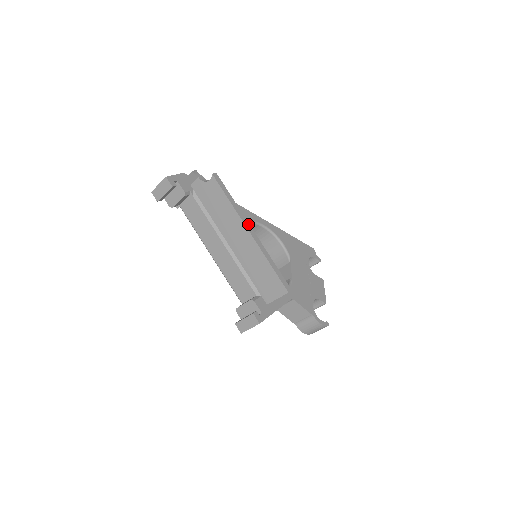
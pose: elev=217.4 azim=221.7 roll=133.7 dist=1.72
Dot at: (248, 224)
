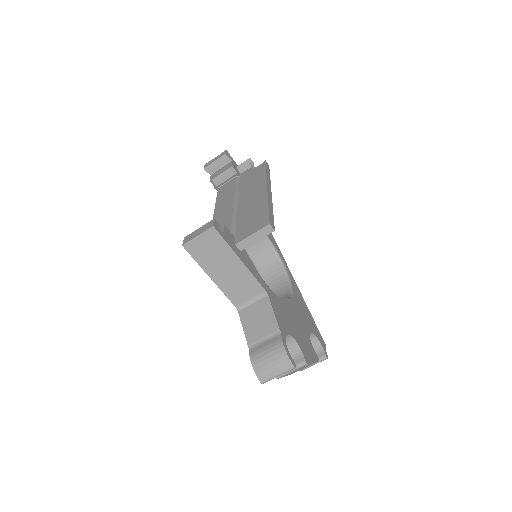
Dot at: (270, 188)
